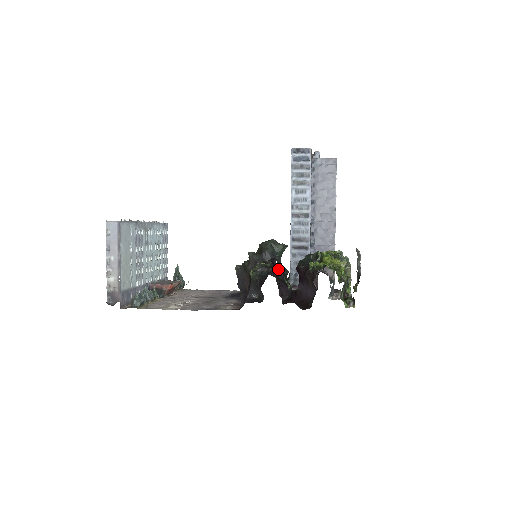
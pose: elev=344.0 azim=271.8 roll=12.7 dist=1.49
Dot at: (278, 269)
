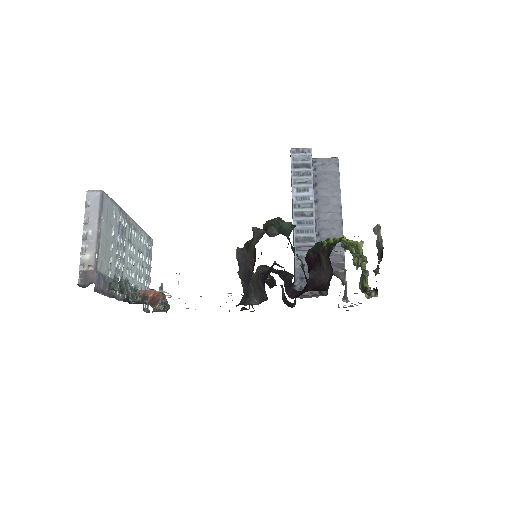
Dot at: (281, 272)
